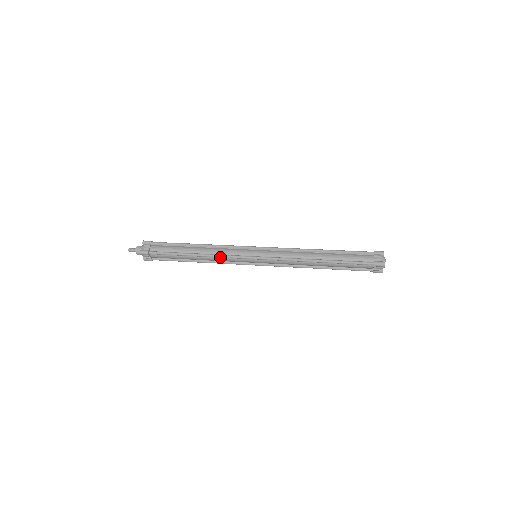
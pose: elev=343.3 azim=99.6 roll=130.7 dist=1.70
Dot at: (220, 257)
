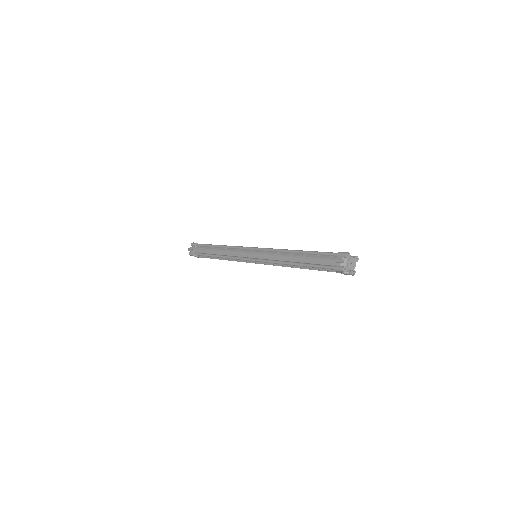
Dot at: (232, 247)
